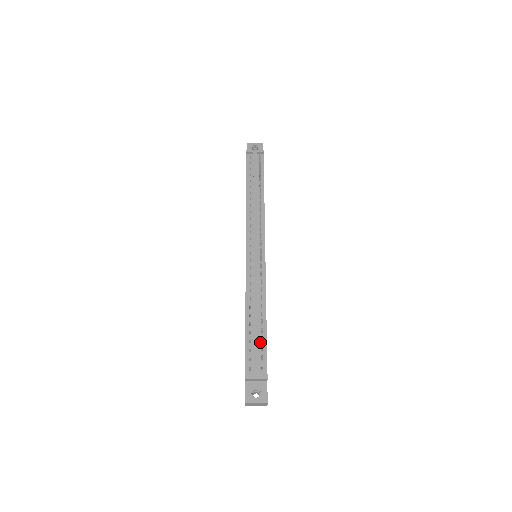
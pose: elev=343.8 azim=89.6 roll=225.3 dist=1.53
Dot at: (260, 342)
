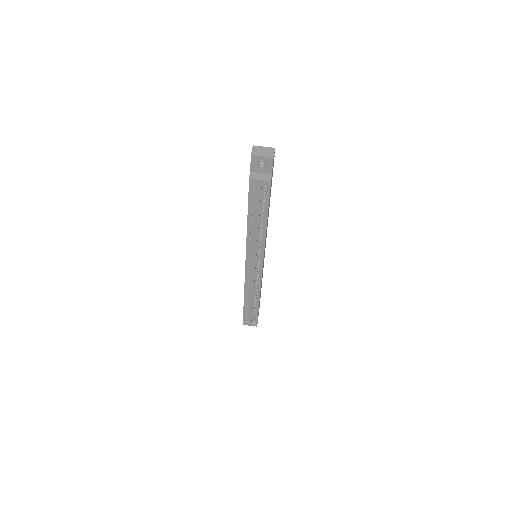
Dot at: occluded
